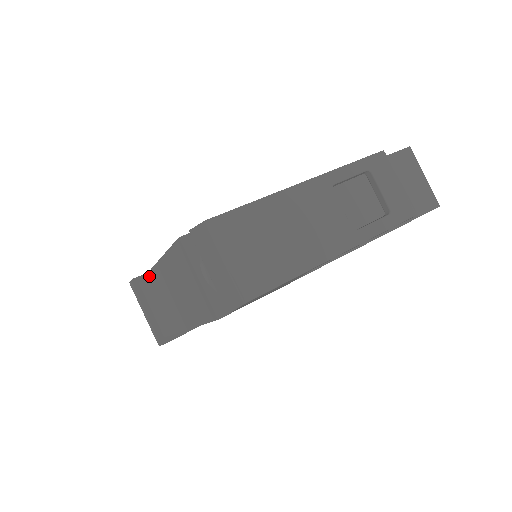
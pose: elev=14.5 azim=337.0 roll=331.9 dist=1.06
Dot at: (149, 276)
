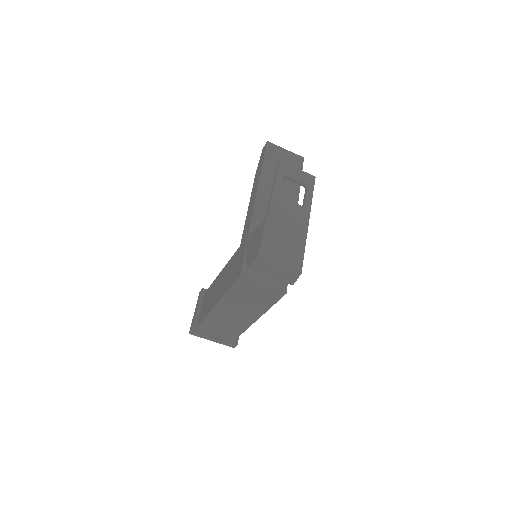
Dot at: (209, 316)
